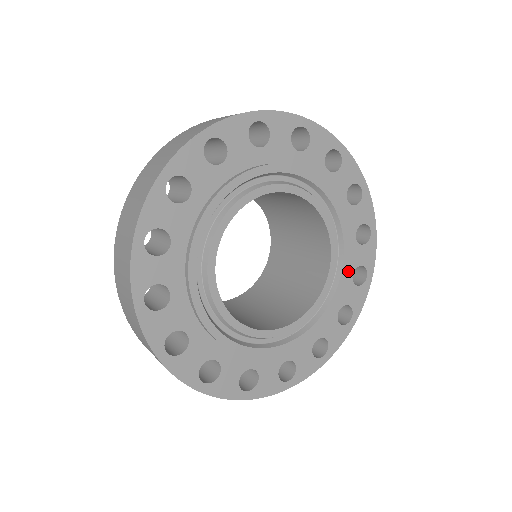
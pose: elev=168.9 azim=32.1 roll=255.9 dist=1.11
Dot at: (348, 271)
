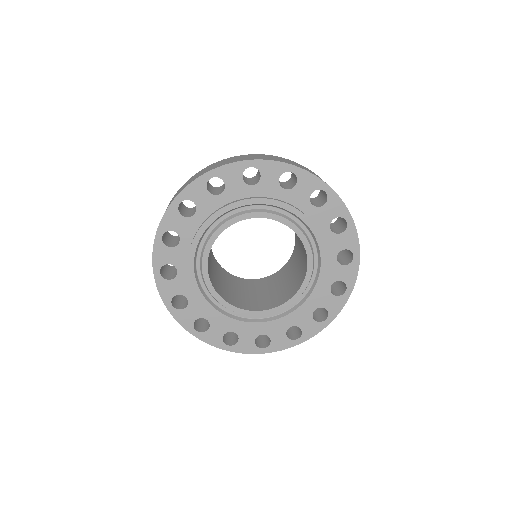
Dot at: (324, 230)
